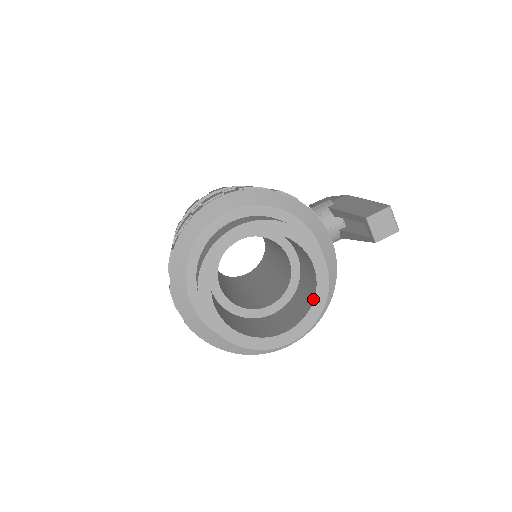
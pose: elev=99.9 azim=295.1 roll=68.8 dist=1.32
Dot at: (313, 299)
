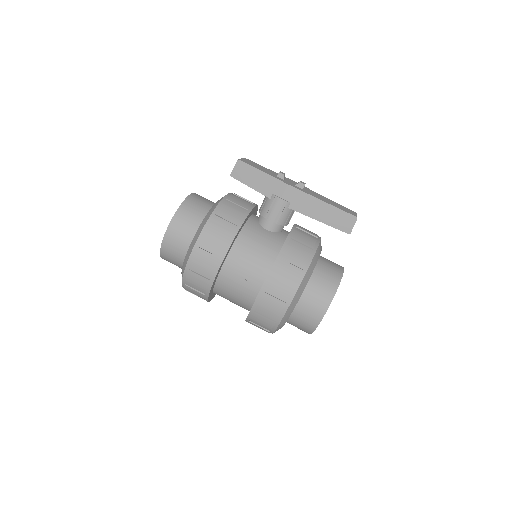
Dot at: occluded
